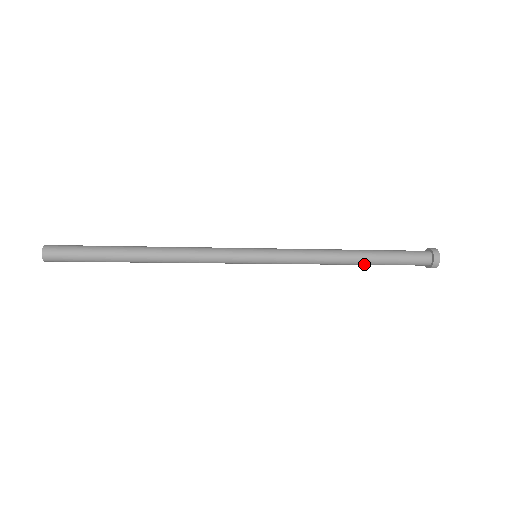
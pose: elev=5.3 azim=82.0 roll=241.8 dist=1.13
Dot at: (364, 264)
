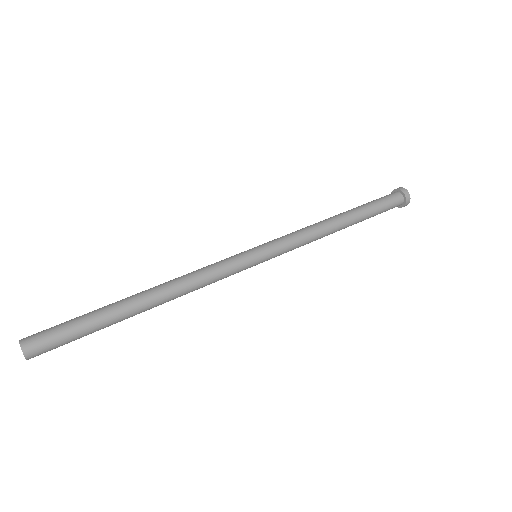
Dot at: occluded
